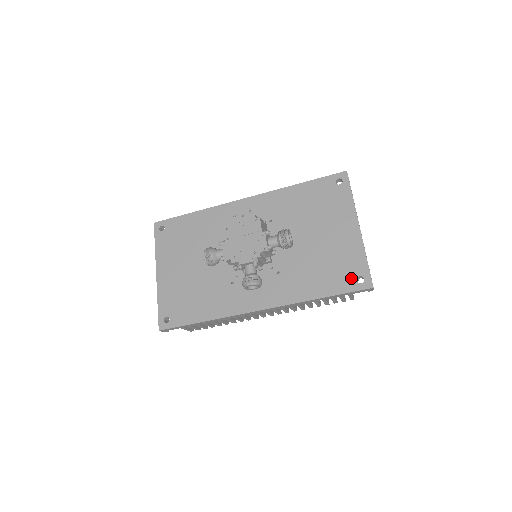
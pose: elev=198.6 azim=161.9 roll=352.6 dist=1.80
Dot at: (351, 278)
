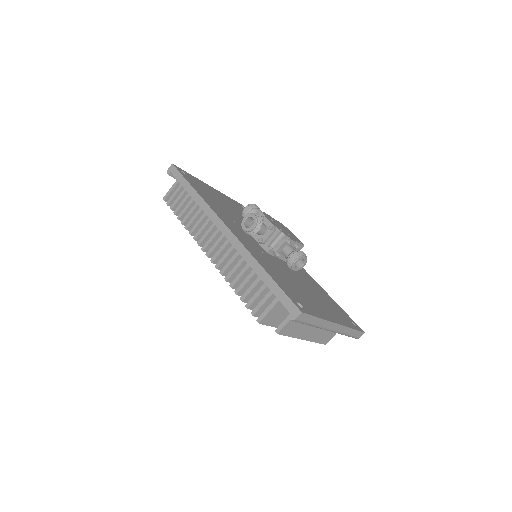
Dot at: (296, 299)
